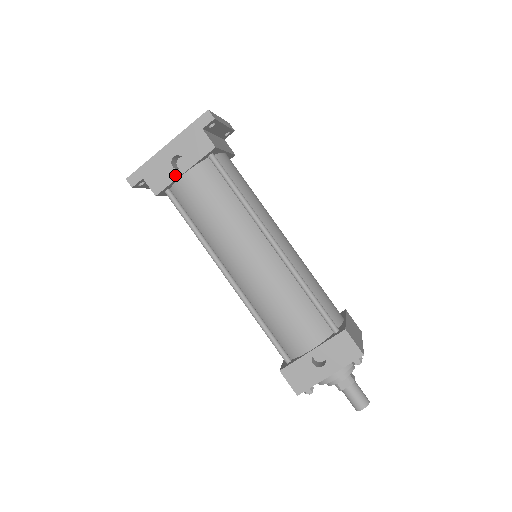
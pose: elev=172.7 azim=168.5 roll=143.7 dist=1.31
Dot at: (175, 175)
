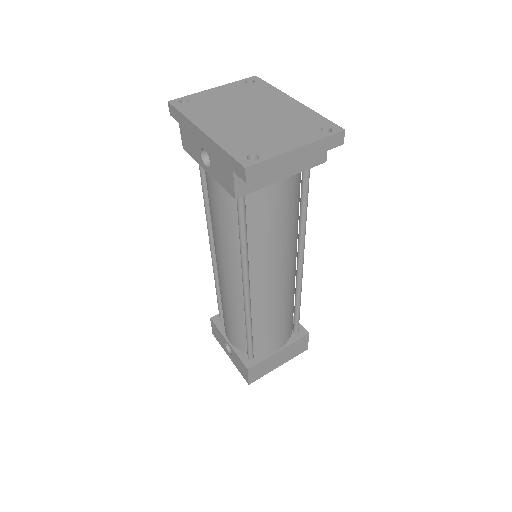
Dot at: (200, 161)
